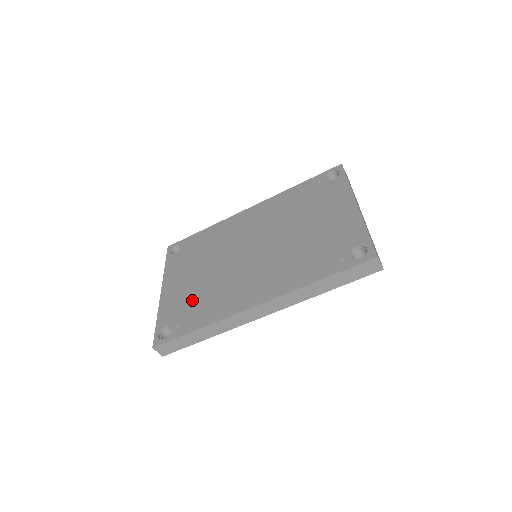
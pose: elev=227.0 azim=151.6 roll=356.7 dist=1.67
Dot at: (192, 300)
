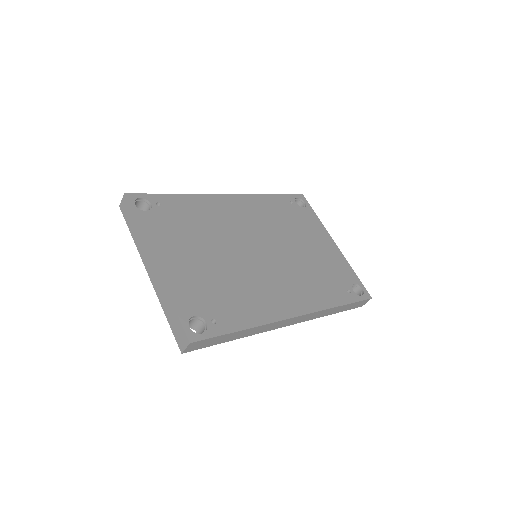
Dot at: (216, 289)
